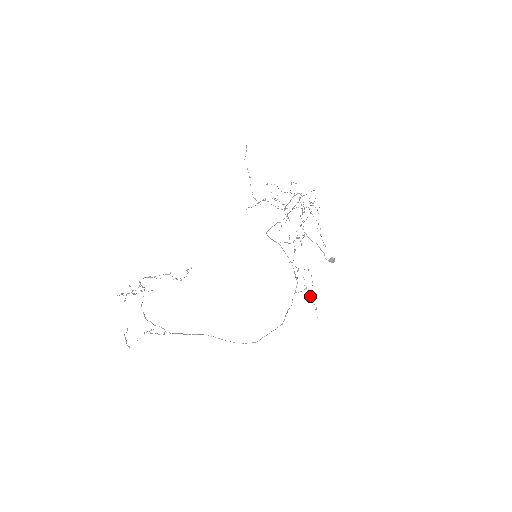
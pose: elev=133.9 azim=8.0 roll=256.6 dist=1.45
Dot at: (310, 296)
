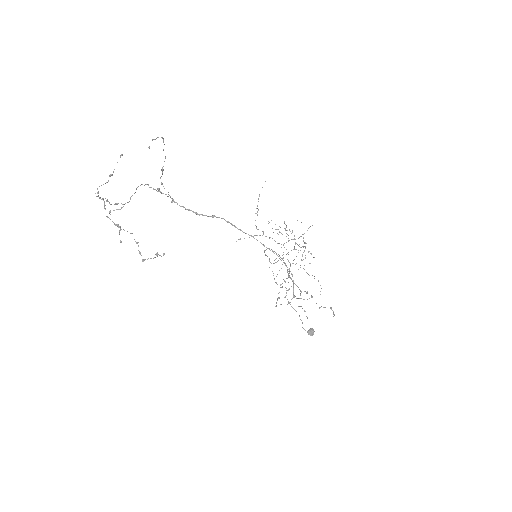
Dot at: occluded
